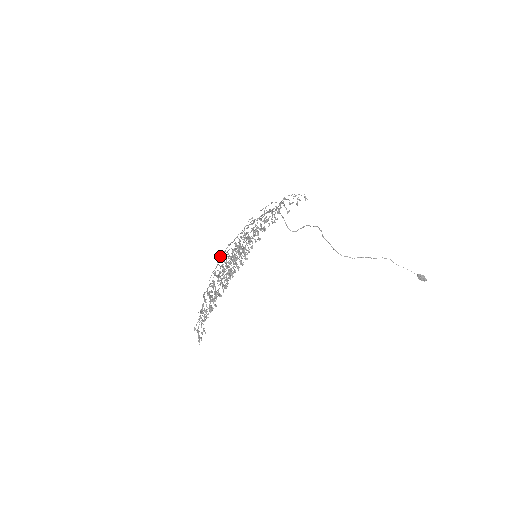
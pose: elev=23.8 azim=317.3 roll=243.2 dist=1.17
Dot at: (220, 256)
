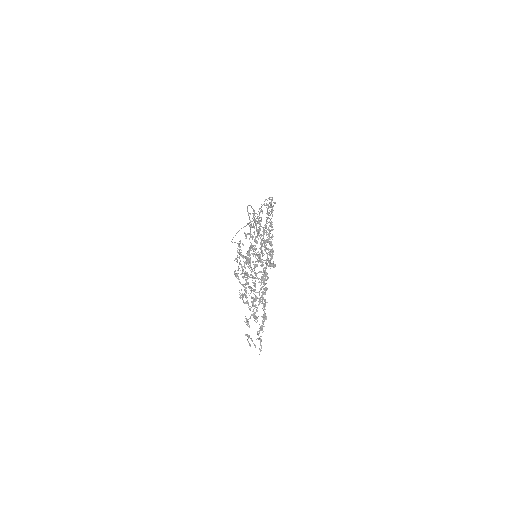
Dot at: (267, 263)
